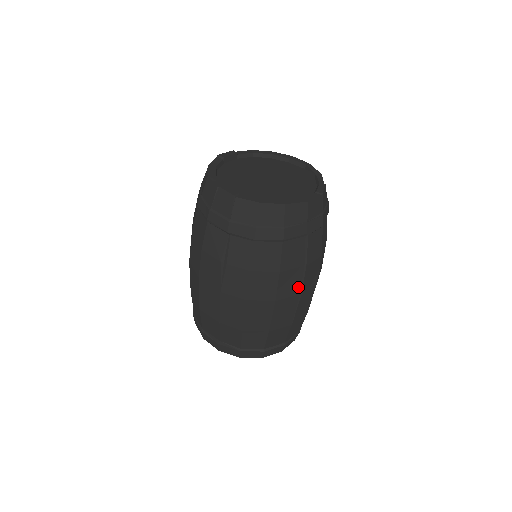
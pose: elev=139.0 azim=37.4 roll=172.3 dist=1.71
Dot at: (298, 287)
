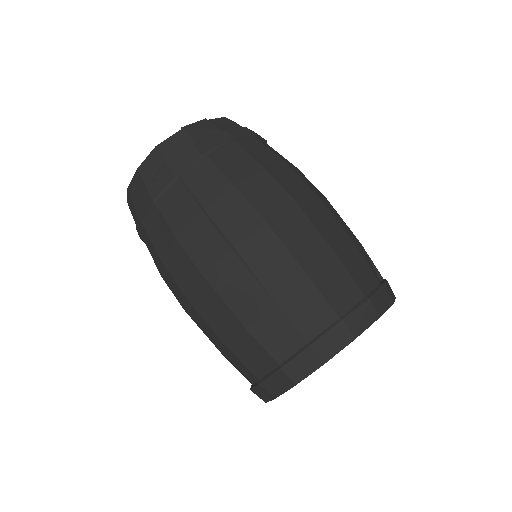
Dot at: (220, 242)
